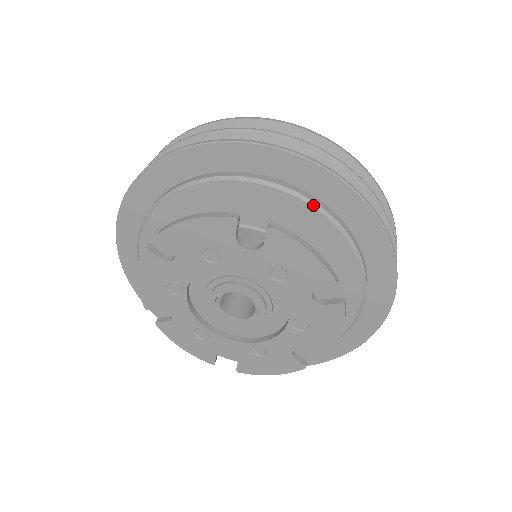
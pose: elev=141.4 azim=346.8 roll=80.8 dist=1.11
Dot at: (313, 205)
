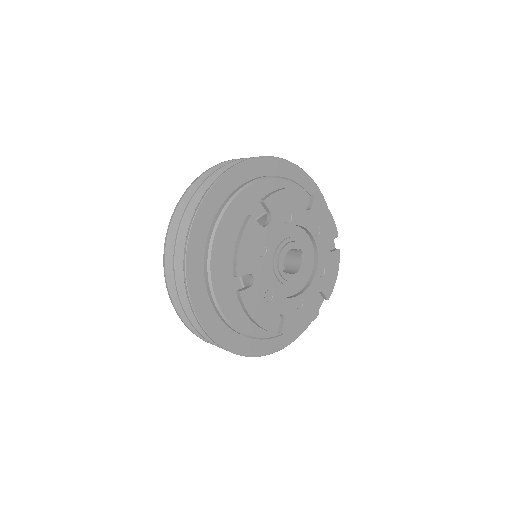
Dot at: (255, 182)
